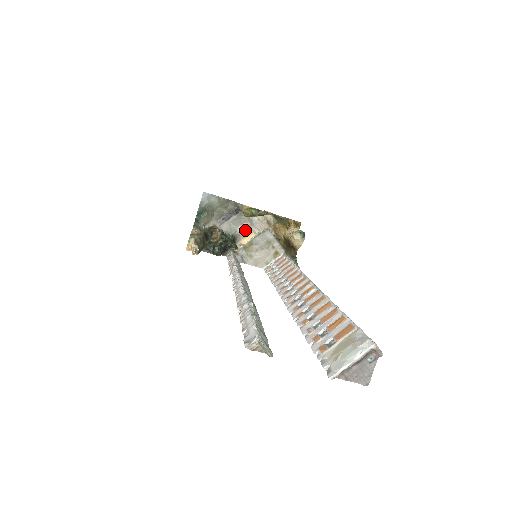
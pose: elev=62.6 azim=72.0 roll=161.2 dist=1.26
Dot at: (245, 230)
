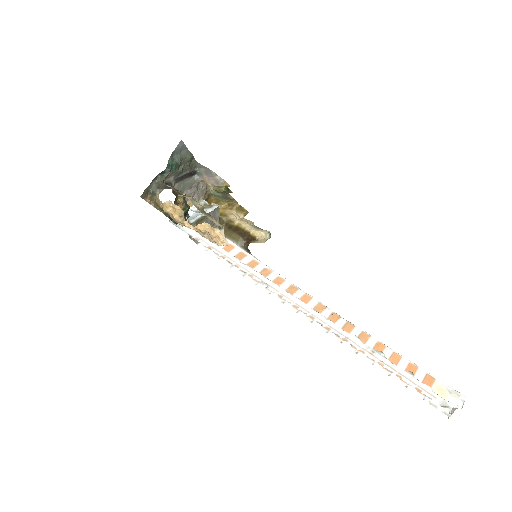
Dot at: (190, 195)
